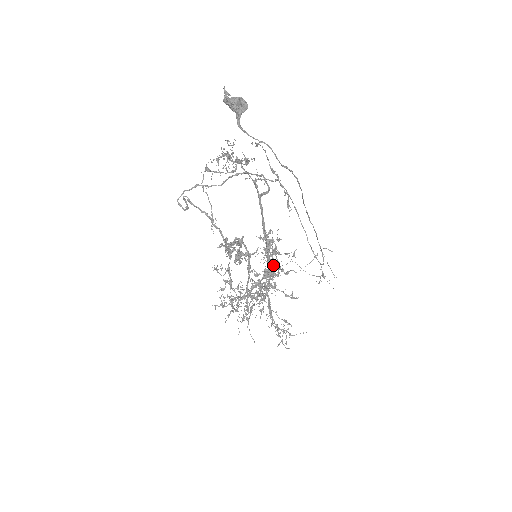
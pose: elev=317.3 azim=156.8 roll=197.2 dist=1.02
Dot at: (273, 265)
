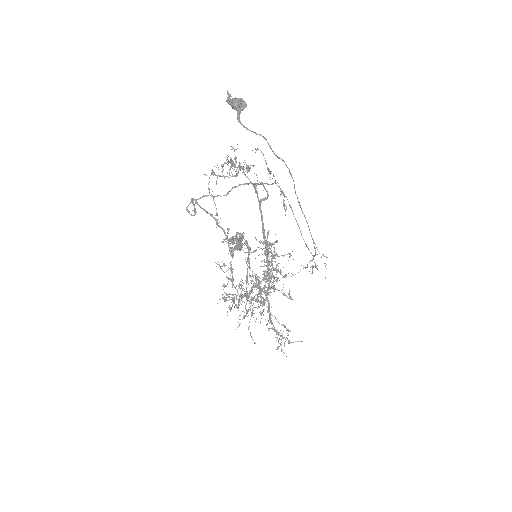
Dot at: occluded
